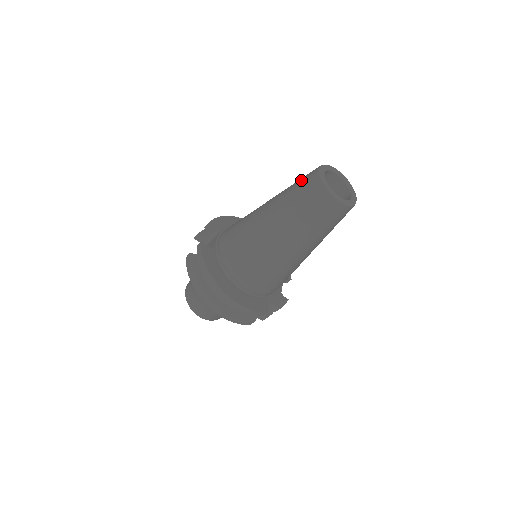
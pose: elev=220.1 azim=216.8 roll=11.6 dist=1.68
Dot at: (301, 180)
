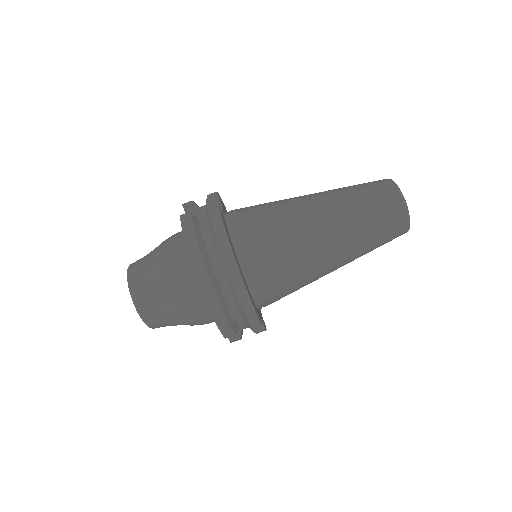
Dot at: (366, 183)
